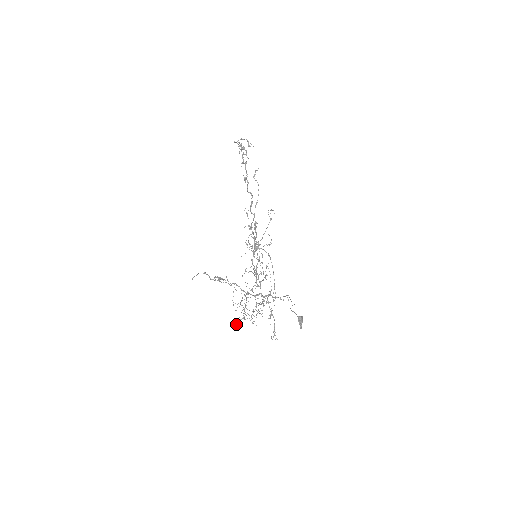
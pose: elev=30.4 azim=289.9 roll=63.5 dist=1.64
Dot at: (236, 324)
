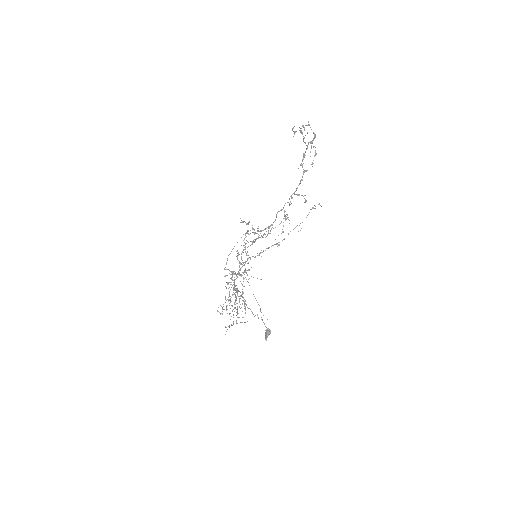
Dot at: (226, 327)
